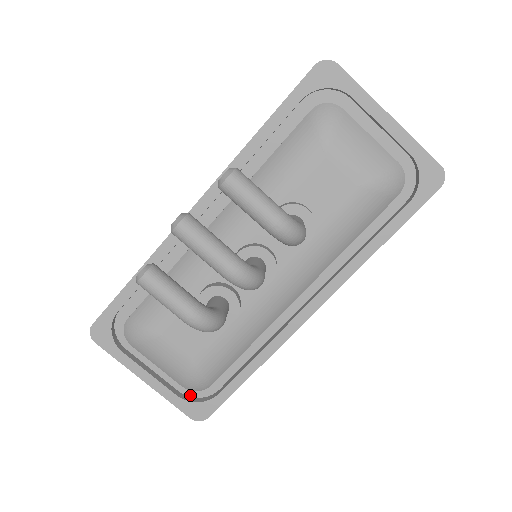
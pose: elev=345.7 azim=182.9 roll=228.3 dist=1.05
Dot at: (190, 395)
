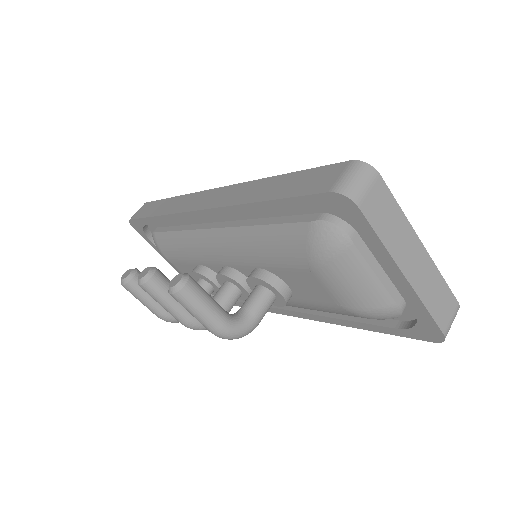
Dot at: occluded
